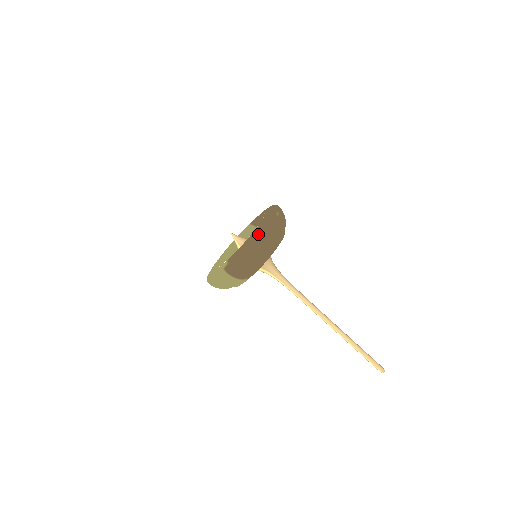
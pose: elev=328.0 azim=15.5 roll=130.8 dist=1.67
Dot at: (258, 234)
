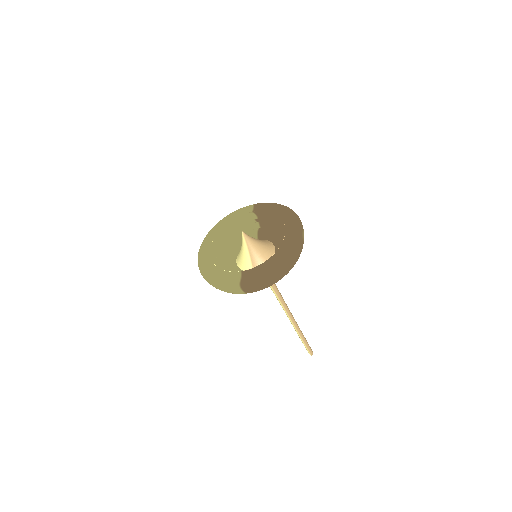
Dot at: (287, 261)
